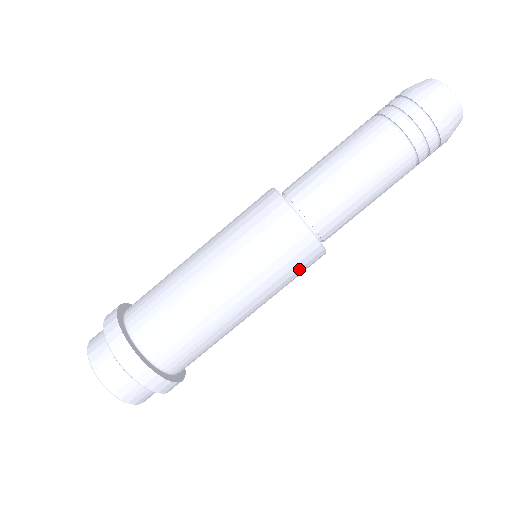
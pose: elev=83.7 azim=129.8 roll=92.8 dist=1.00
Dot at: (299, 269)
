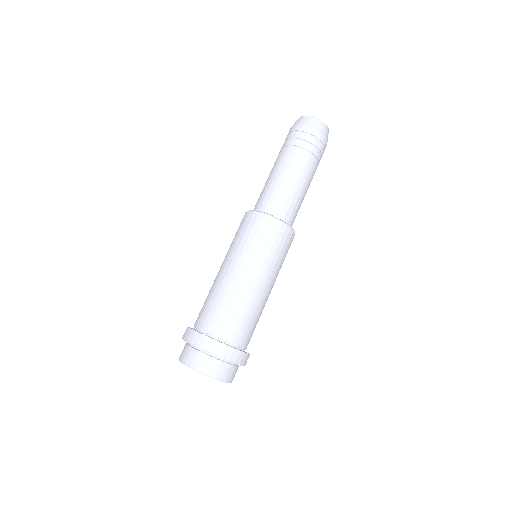
Dot at: (274, 240)
